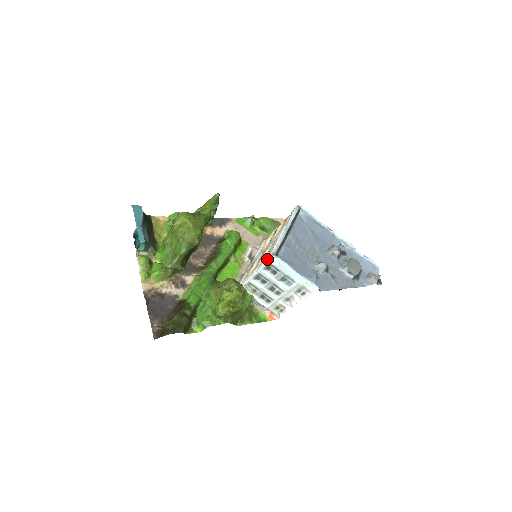
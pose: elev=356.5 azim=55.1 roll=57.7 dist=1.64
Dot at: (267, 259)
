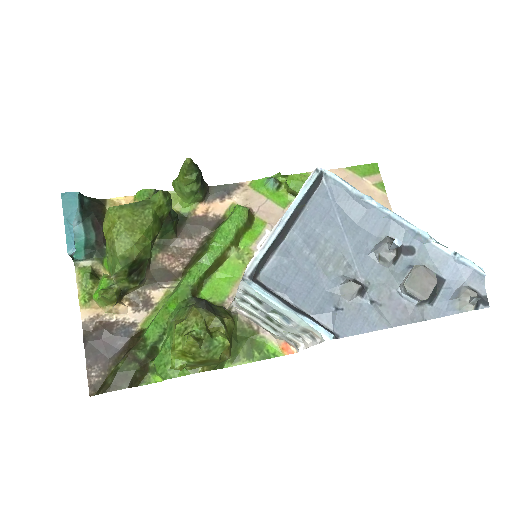
Dot at: occluded
